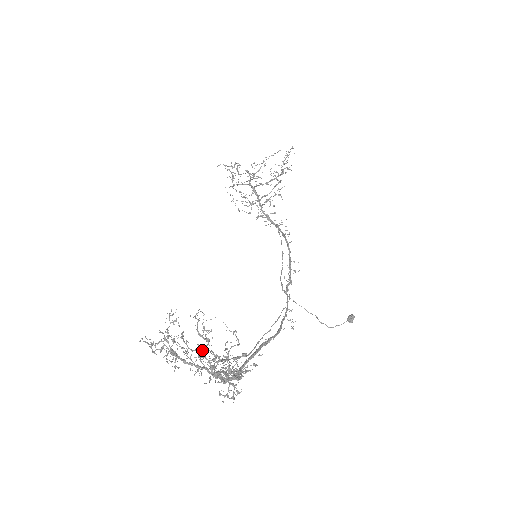
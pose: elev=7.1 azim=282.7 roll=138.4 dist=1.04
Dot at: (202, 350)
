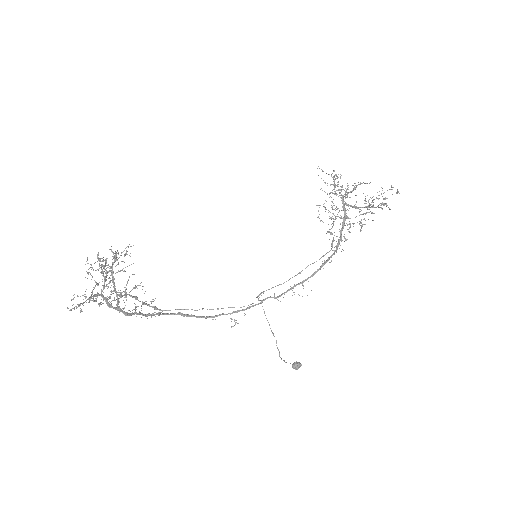
Dot at: (105, 276)
